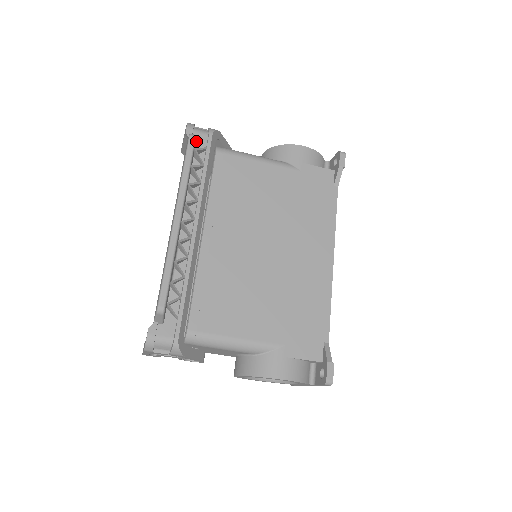
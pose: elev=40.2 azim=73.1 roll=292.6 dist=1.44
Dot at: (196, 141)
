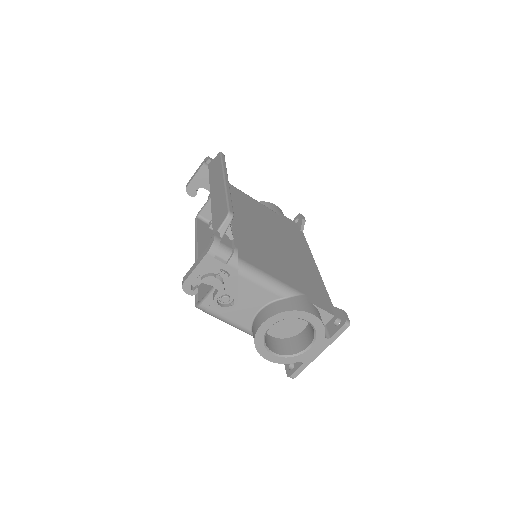
Dot at: occluded
